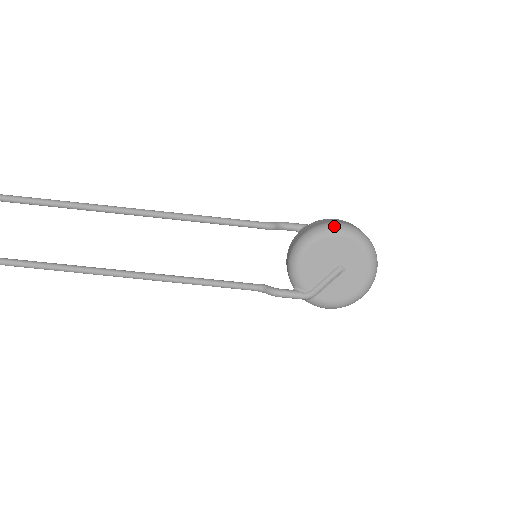
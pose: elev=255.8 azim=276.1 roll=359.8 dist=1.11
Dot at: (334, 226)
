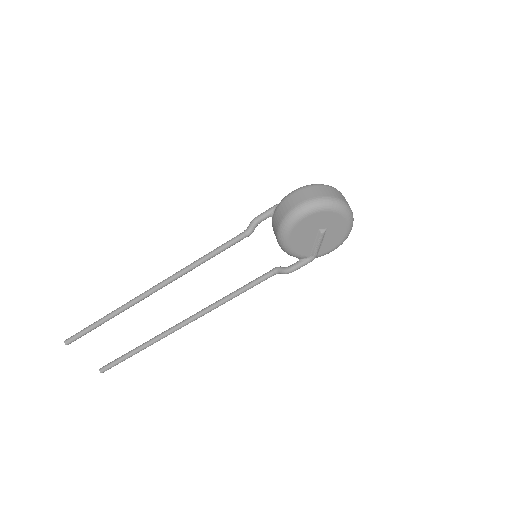
Dot at: (296, 213)
